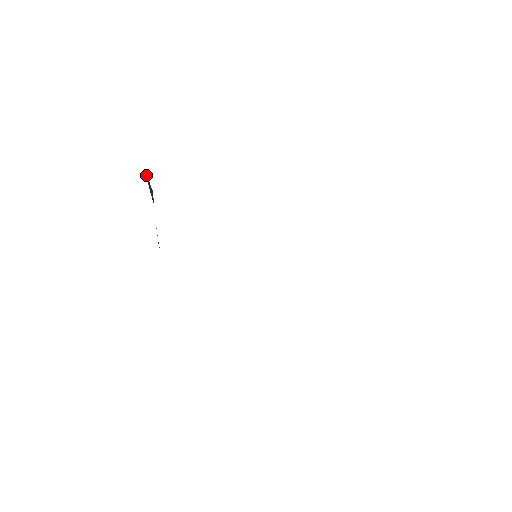
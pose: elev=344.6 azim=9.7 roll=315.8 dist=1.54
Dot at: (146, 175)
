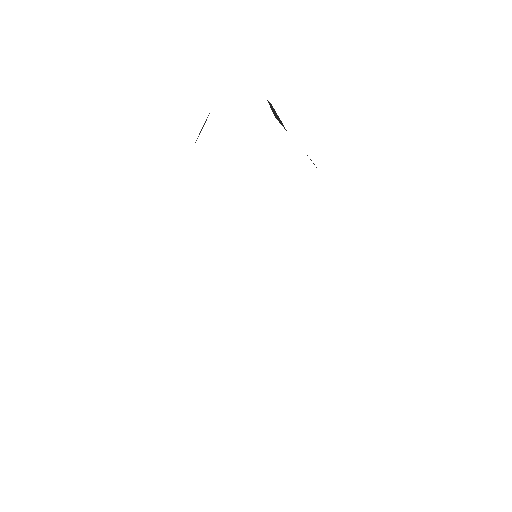
Dot at: occluded
